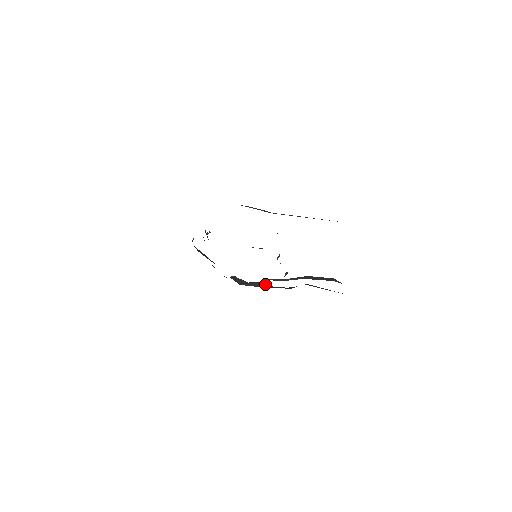
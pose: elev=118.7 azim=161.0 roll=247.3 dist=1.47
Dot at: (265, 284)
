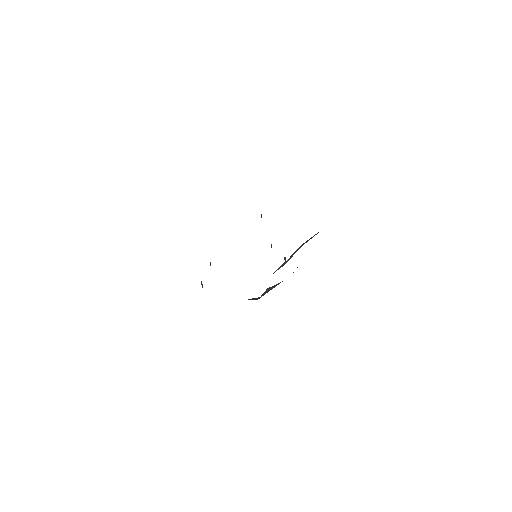
Dot at: (275, 285)
